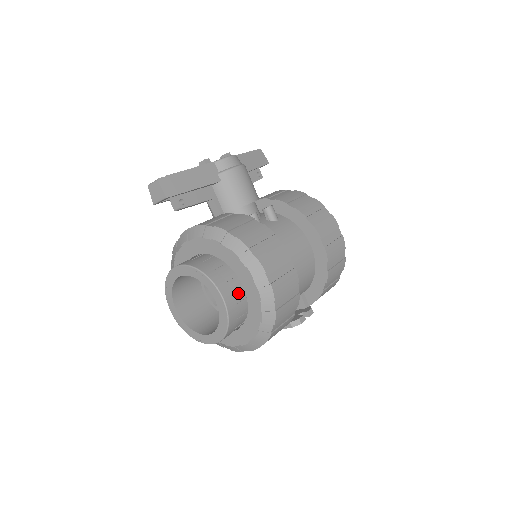
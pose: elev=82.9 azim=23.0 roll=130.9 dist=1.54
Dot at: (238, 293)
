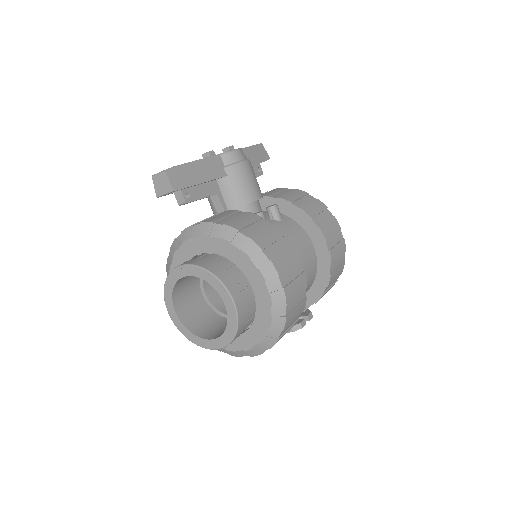
Dot at: (248, 297)
